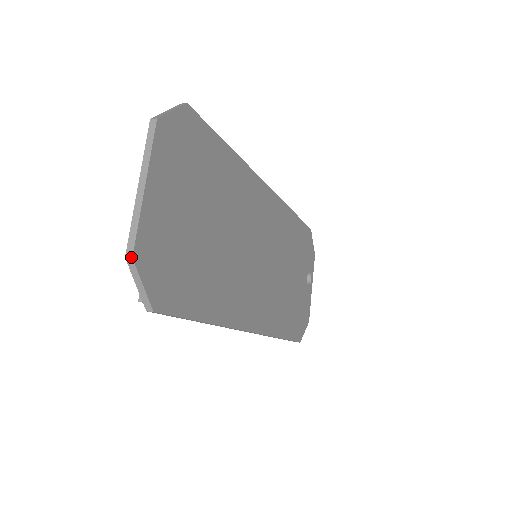
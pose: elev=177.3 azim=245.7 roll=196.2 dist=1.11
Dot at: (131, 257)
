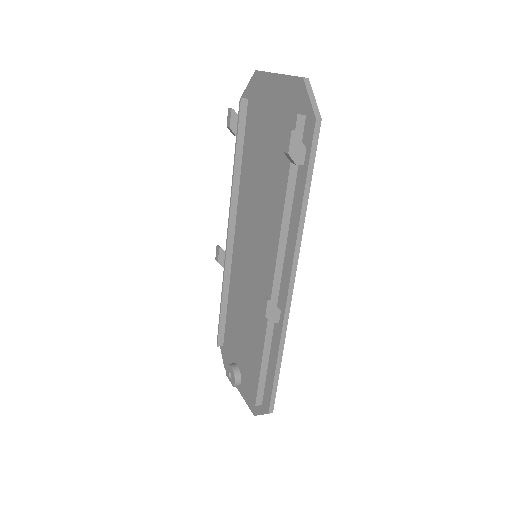
Dot at: (308, 78)
